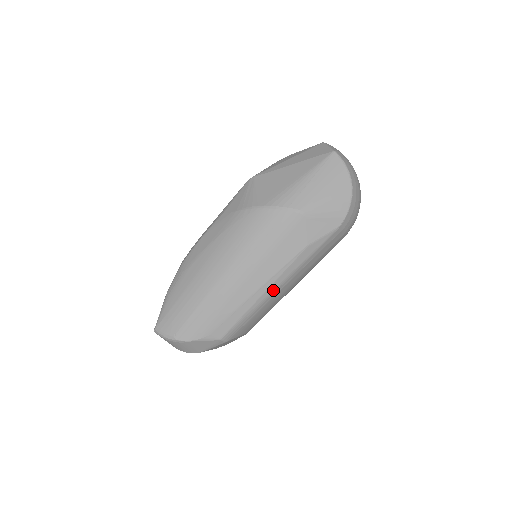
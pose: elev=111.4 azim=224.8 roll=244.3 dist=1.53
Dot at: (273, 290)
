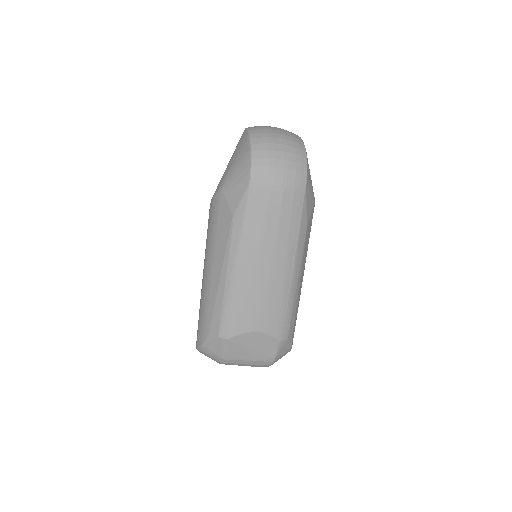
Dot at: (232, 271)
